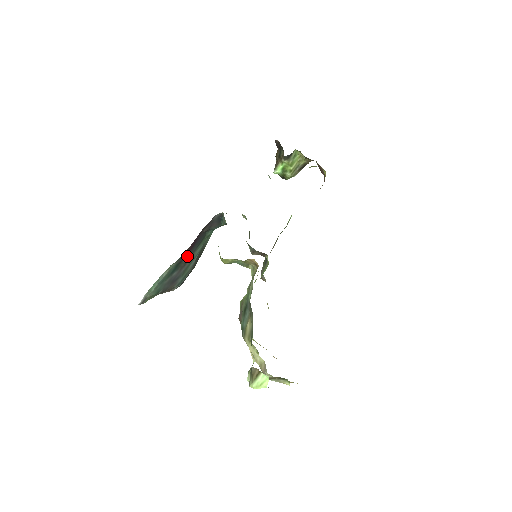
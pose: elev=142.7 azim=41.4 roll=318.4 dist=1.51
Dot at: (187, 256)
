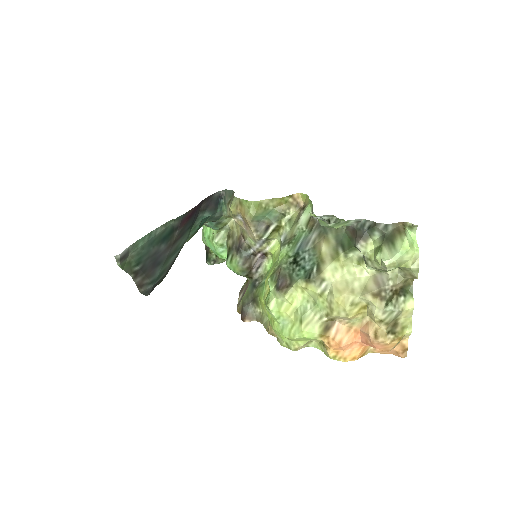
Dot at: (182, 228)
